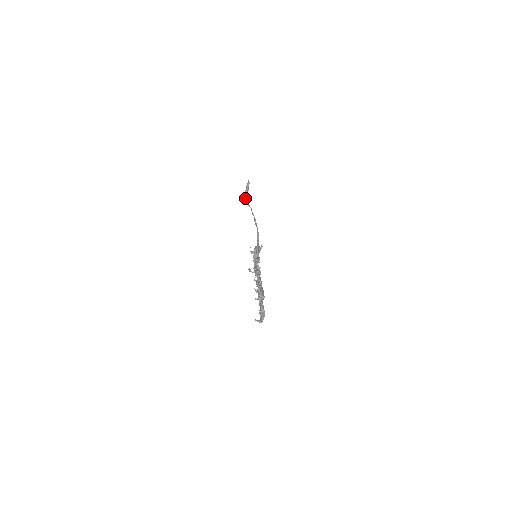
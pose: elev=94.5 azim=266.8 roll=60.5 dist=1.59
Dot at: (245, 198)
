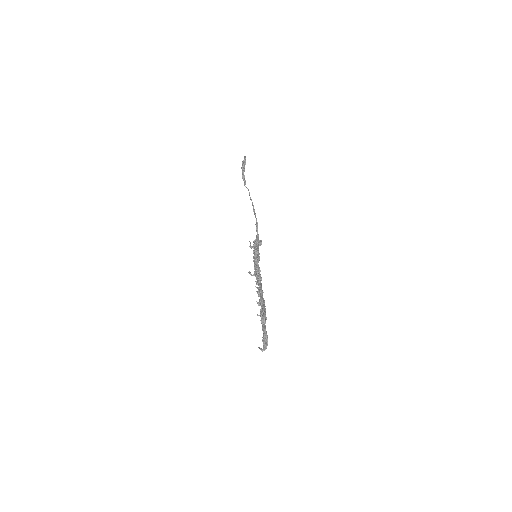
Dot at: (242, 176)
